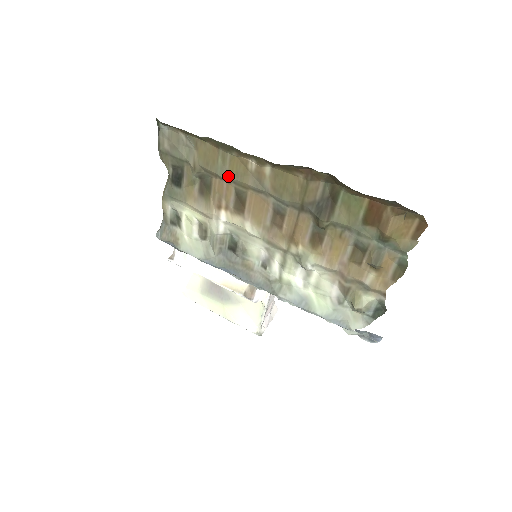
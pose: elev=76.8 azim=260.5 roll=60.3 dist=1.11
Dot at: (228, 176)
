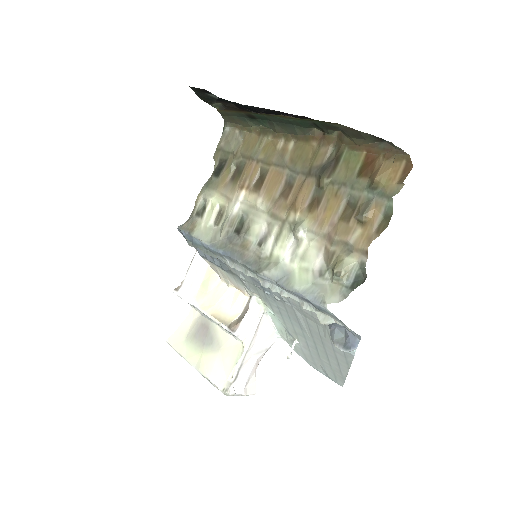
Dot at: (259, 156)
